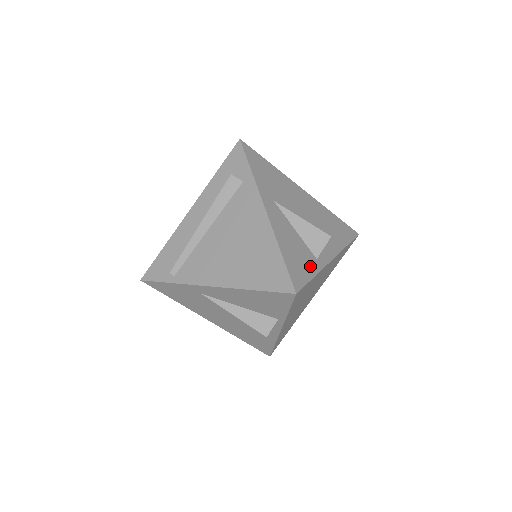
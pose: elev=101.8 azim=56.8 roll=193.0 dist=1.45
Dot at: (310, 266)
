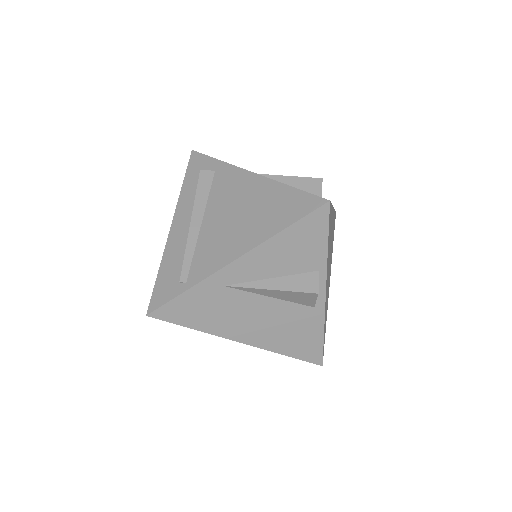
Dot at: occluded
